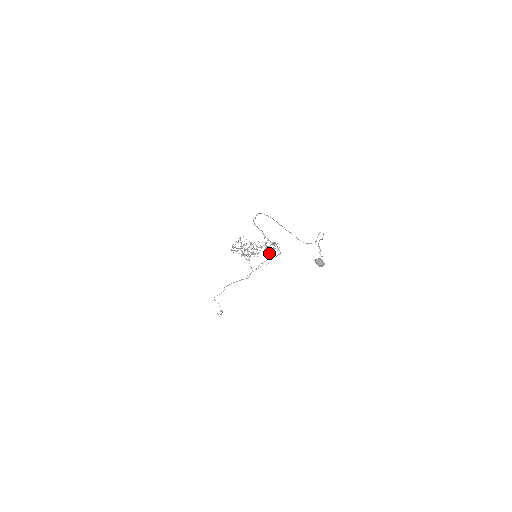
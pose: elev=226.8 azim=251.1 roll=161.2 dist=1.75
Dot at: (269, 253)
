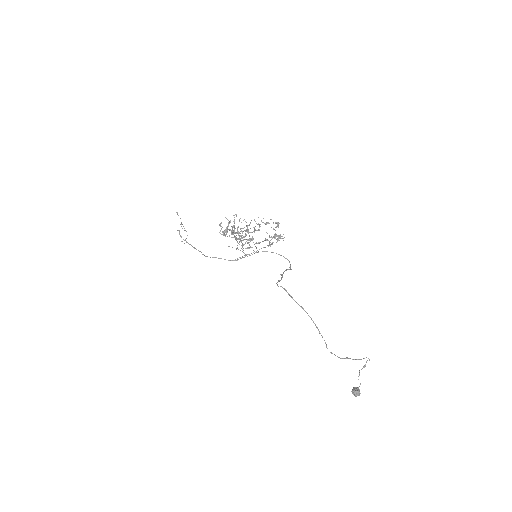
Dot at: occluded
